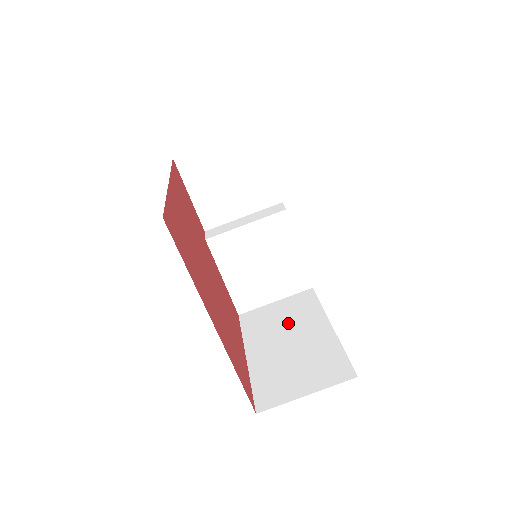
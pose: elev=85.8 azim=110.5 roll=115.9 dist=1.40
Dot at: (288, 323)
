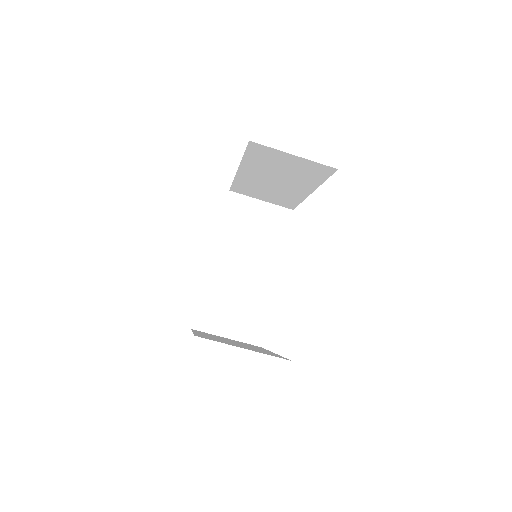
Dot at: occluded
